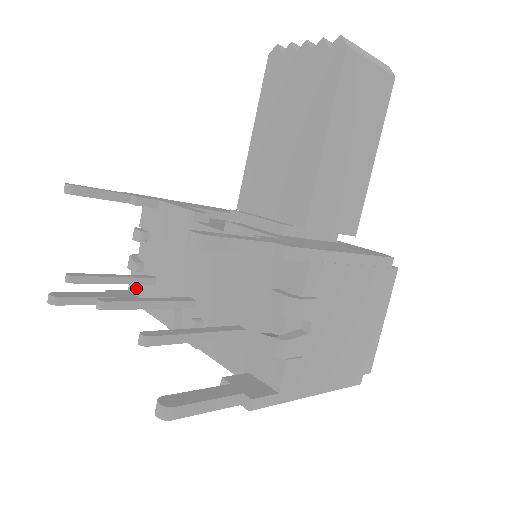
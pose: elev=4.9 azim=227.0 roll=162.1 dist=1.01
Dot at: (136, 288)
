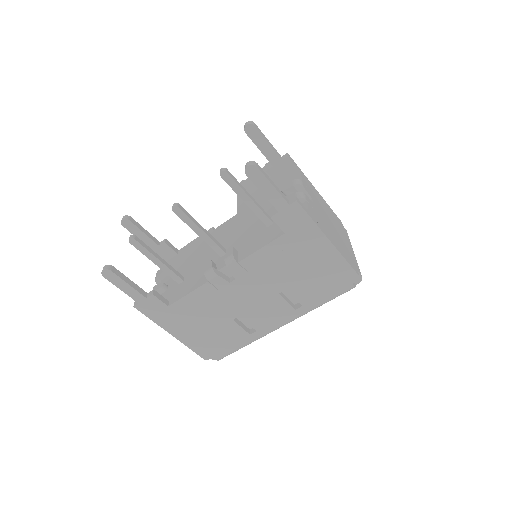
Dot at: occluded
